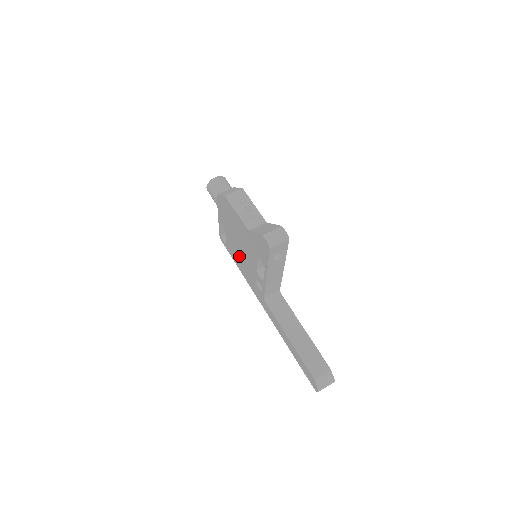
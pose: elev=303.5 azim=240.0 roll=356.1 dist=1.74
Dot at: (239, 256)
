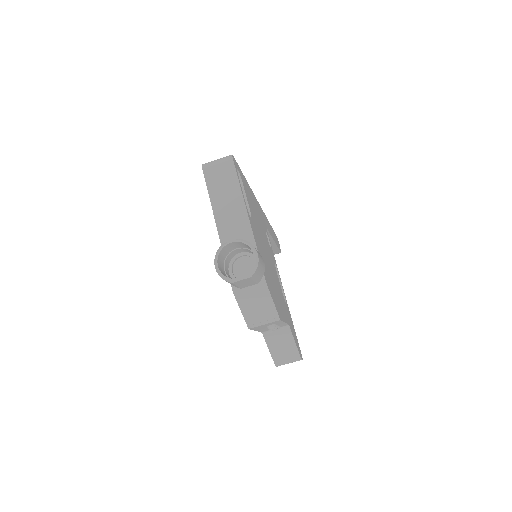
Dot at: occluded
